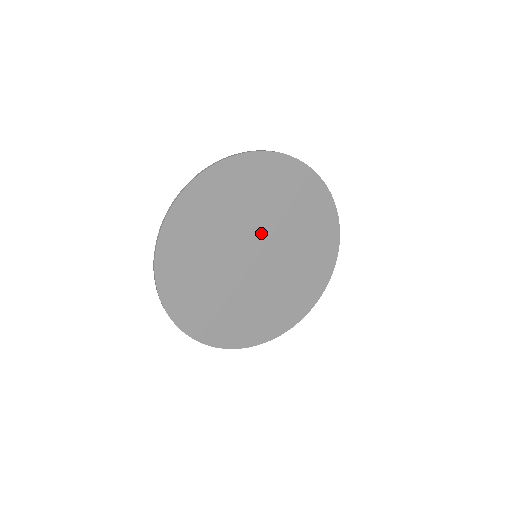
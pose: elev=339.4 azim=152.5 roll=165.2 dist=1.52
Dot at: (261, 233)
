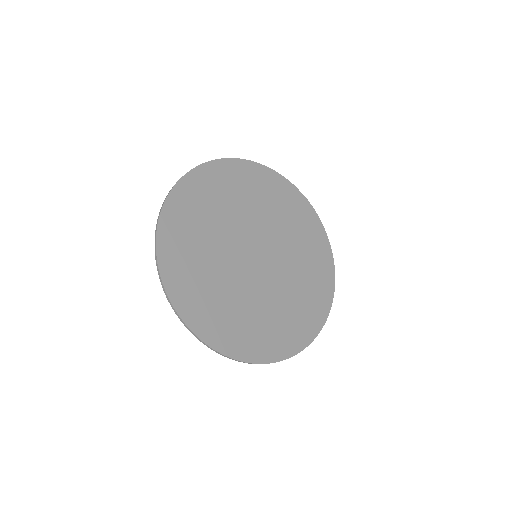
Dot at: (269, 241)
